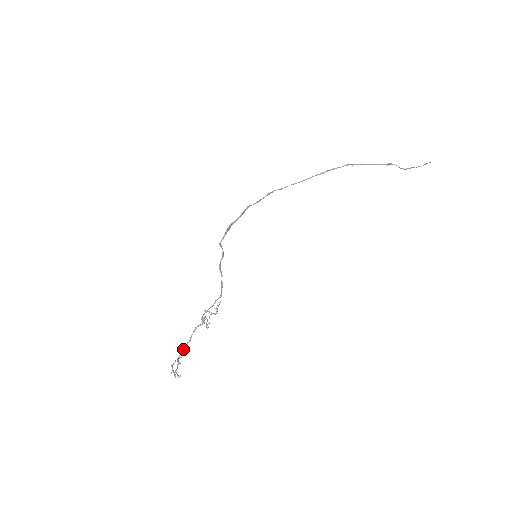
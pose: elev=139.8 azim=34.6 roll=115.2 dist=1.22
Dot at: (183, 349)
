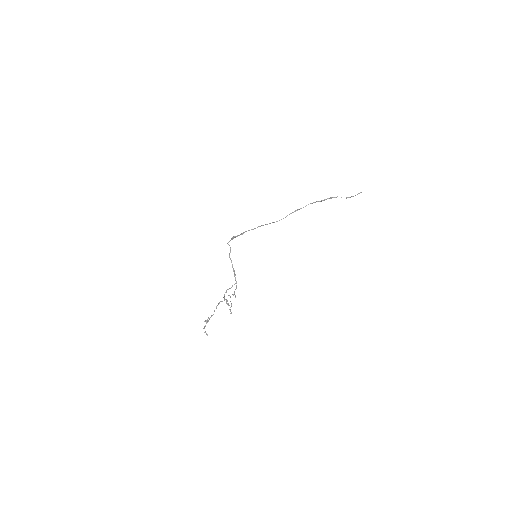
Dot at: (211, 315)
